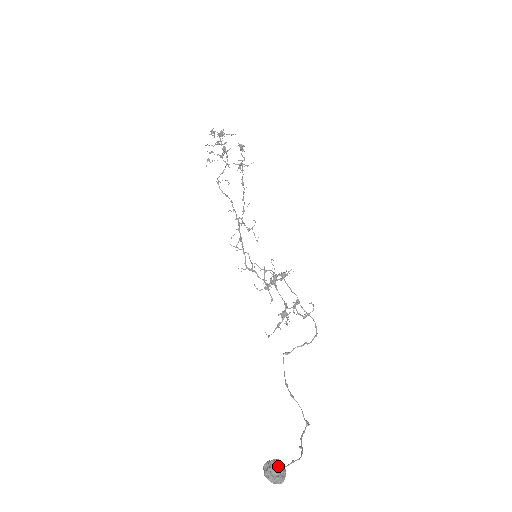
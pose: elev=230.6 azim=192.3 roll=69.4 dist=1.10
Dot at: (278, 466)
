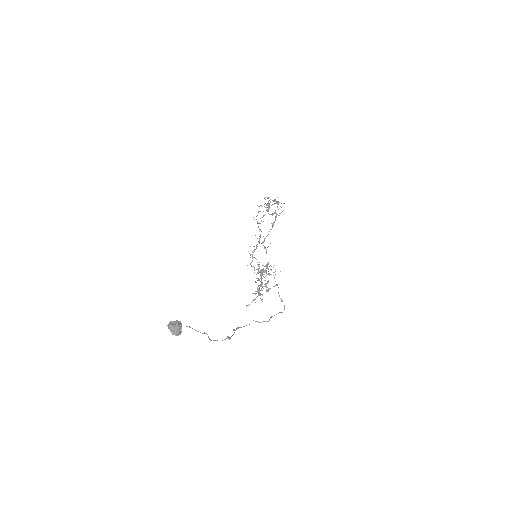
Dot at: (177, 322)
